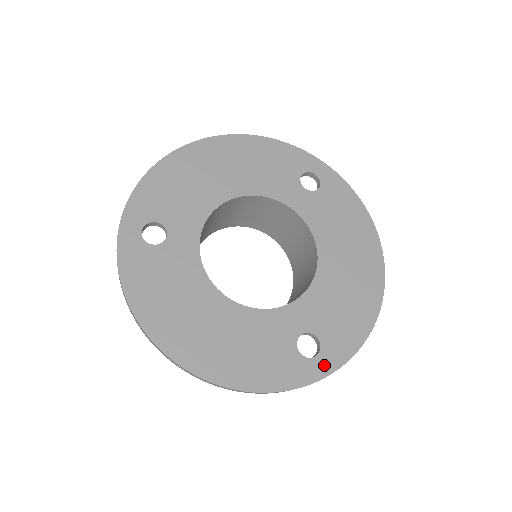
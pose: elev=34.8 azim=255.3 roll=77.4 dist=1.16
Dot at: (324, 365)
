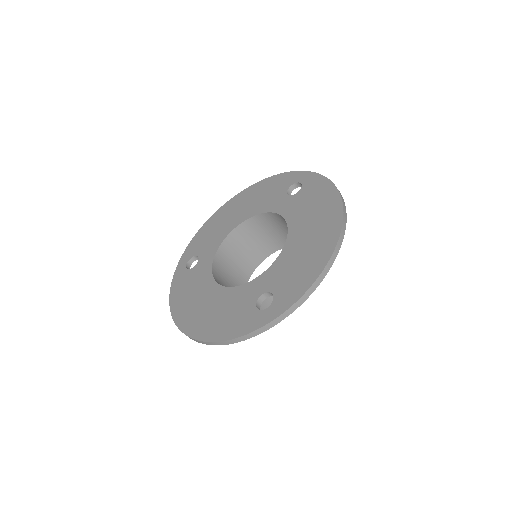
Dot at: (272, 312)
